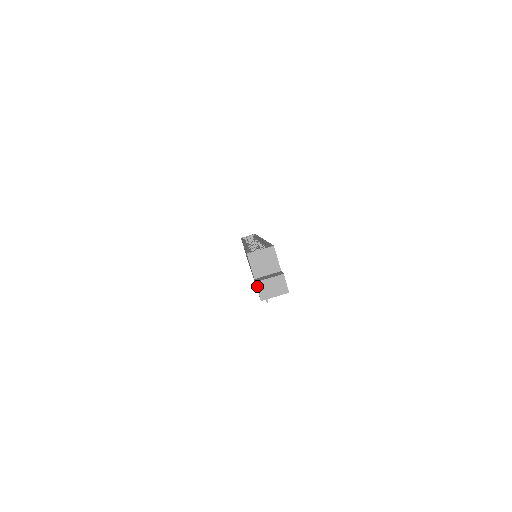
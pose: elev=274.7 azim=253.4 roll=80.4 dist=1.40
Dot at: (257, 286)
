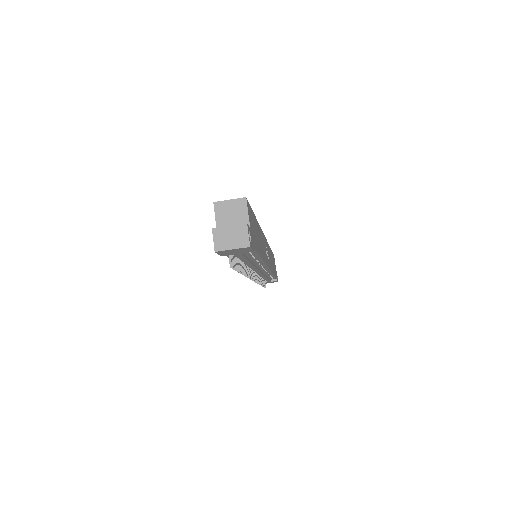
Dot at: (213, 233)
